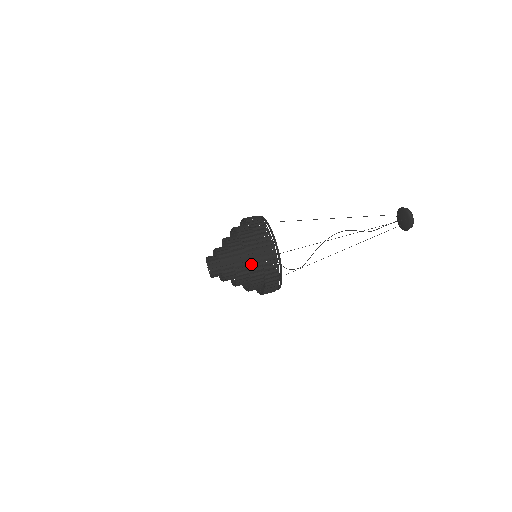
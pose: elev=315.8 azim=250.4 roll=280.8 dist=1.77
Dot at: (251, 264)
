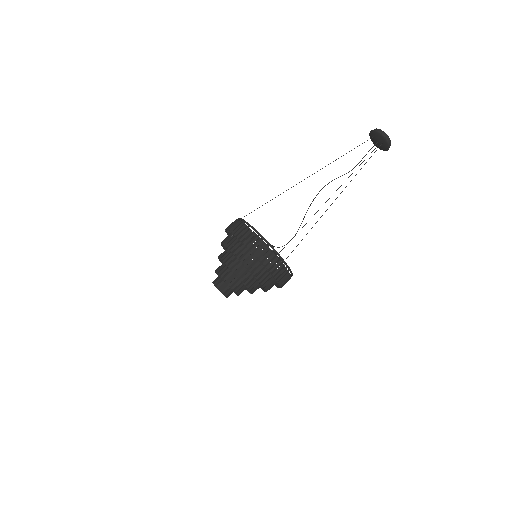
Dot at: (262, 281)
